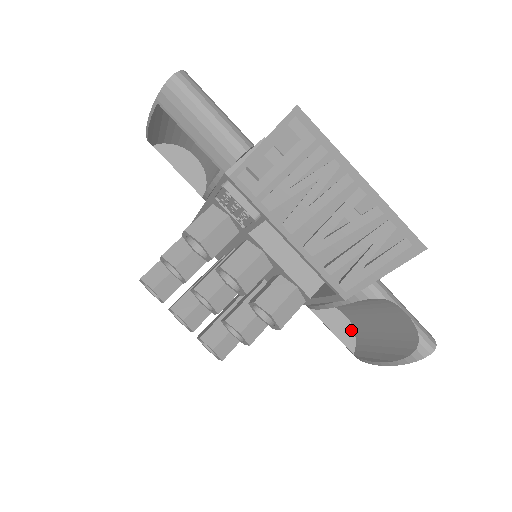
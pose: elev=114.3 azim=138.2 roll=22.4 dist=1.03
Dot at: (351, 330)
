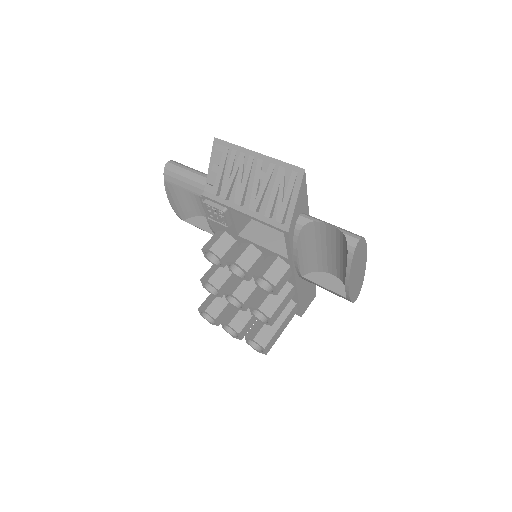
Dot at: (340, 283)
